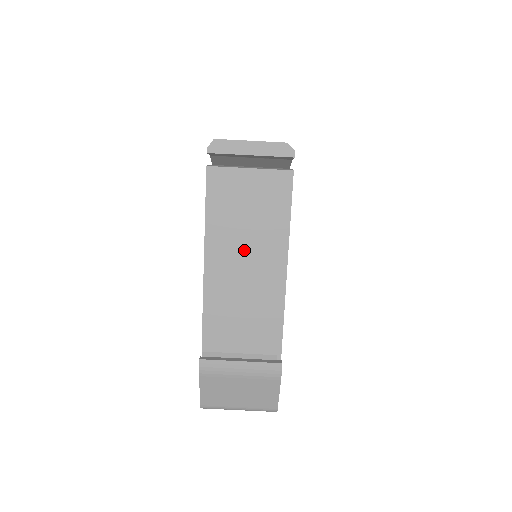
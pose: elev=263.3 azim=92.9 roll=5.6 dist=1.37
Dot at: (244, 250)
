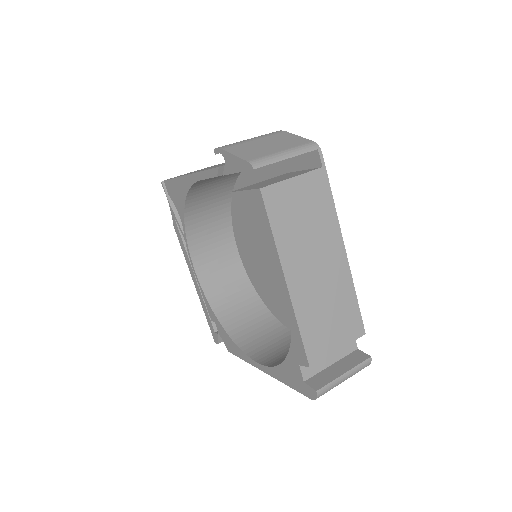
Dot at: occluded
